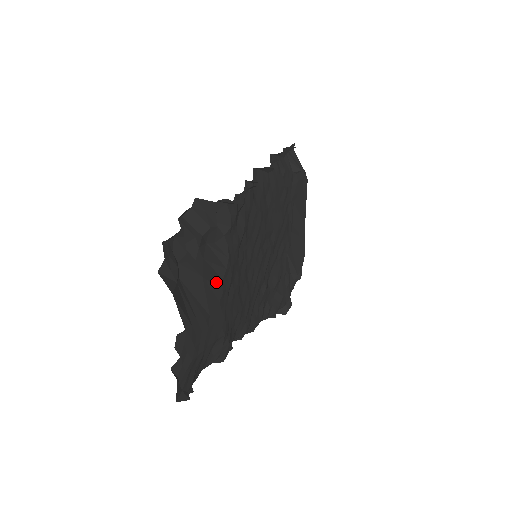
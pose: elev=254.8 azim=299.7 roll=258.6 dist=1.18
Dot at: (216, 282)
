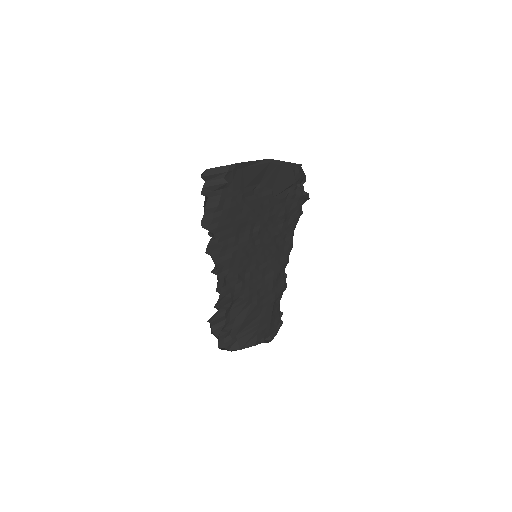
Dot at: (250, 310)
